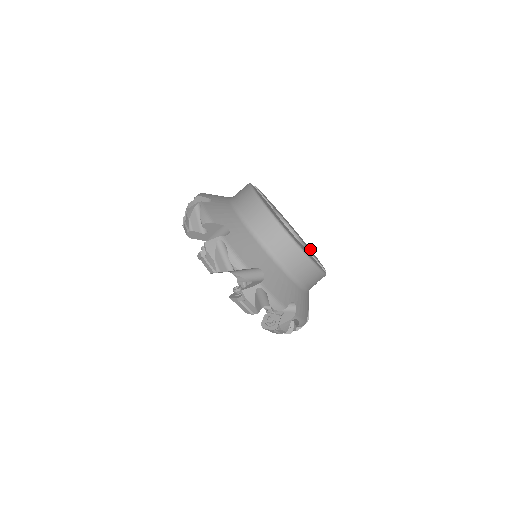
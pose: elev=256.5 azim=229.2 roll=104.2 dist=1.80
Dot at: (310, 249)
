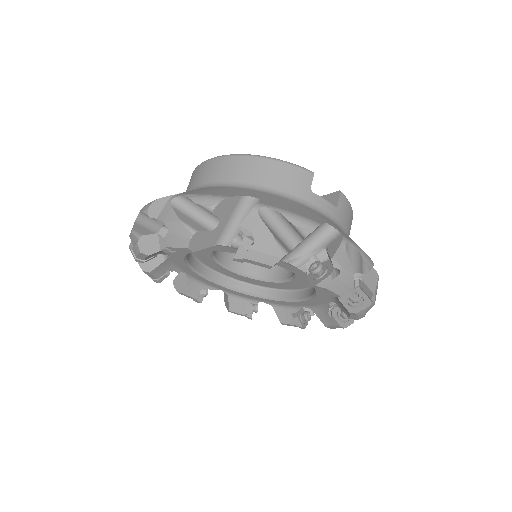
Dot at: occluded
